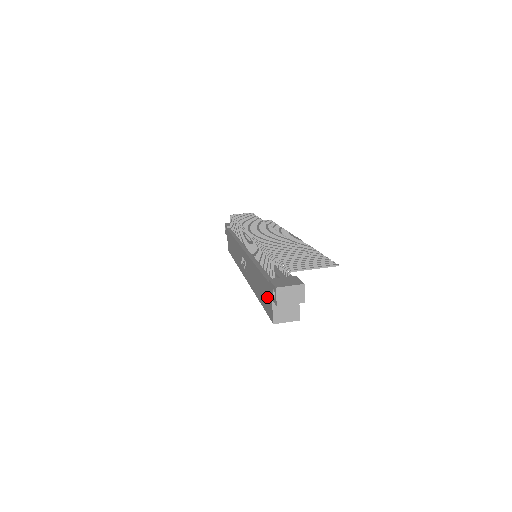
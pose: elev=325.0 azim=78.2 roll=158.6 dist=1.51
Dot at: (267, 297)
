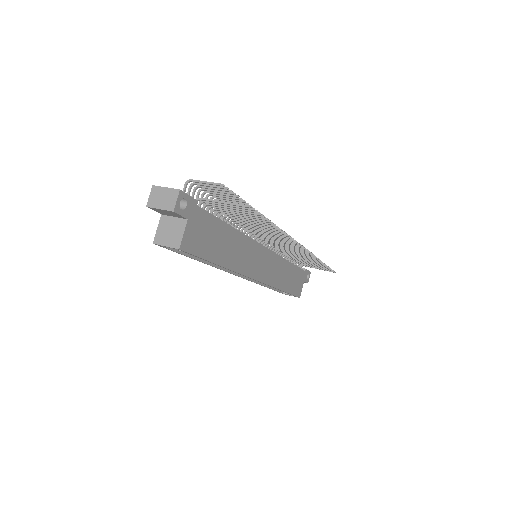
Dot at: occluded
